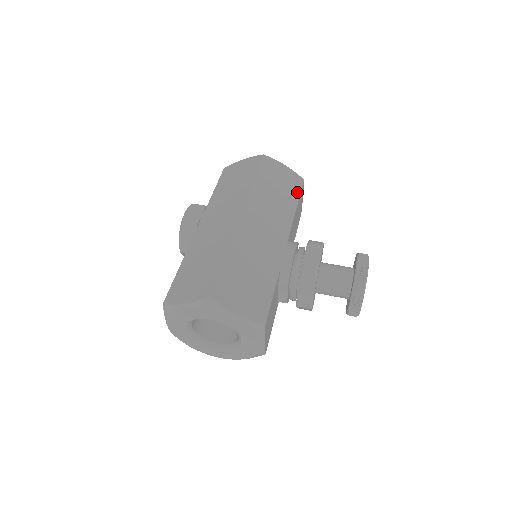
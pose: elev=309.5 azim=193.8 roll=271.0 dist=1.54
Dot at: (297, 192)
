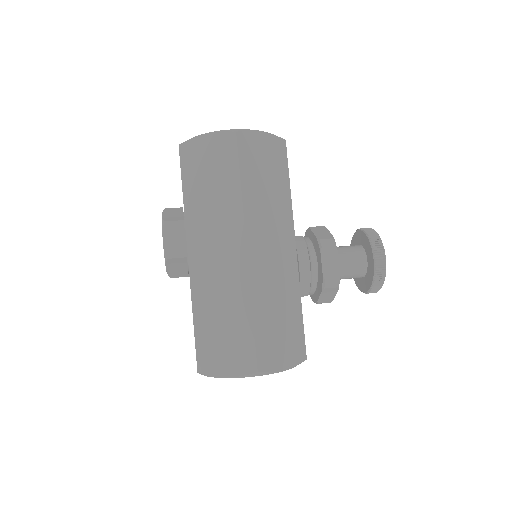
Dot at: (285, 167)
